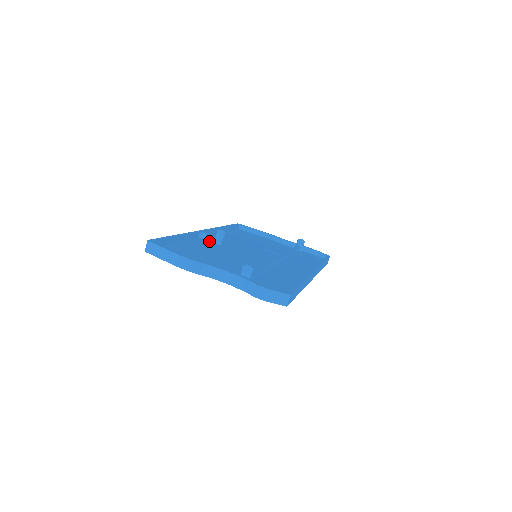
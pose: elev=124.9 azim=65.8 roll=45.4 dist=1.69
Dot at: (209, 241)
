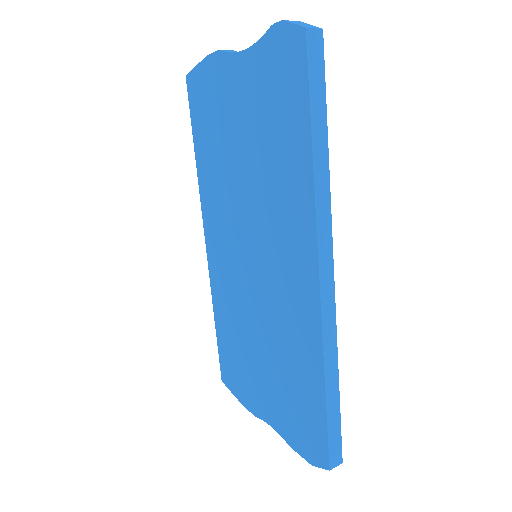
Dot at: occluded
